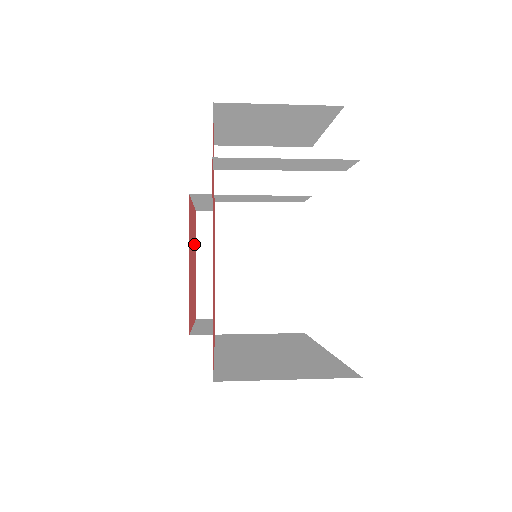
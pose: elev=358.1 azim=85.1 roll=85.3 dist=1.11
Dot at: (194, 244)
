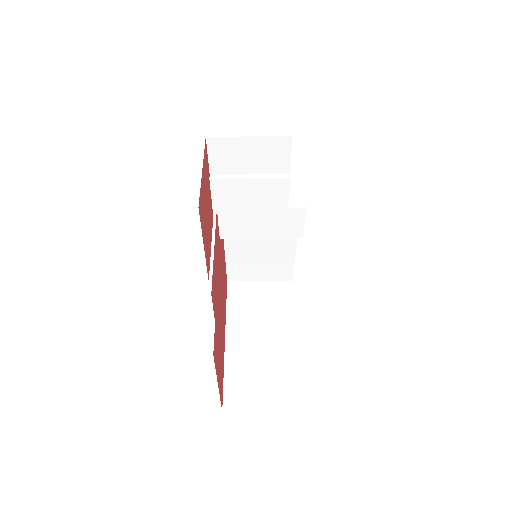
Dot at: (207, 181)
